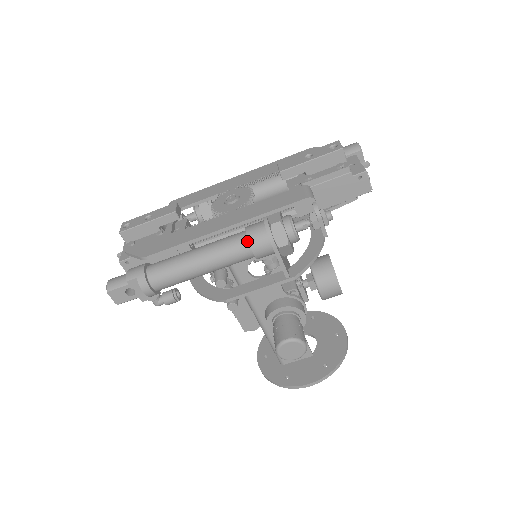
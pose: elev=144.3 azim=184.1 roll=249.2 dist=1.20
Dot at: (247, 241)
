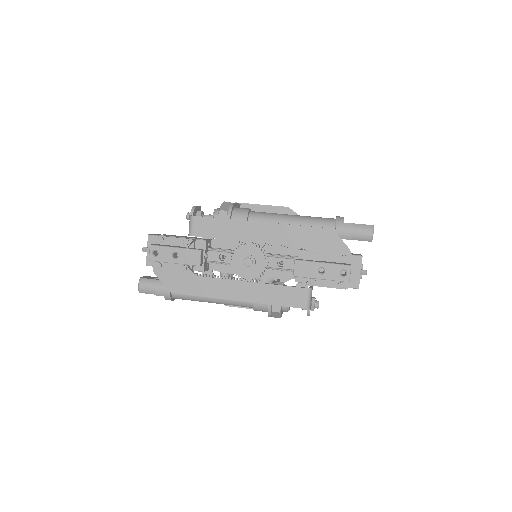
Dot at: (252, 306)
